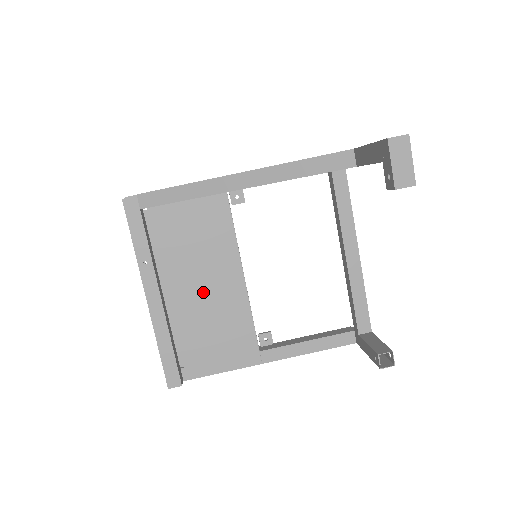
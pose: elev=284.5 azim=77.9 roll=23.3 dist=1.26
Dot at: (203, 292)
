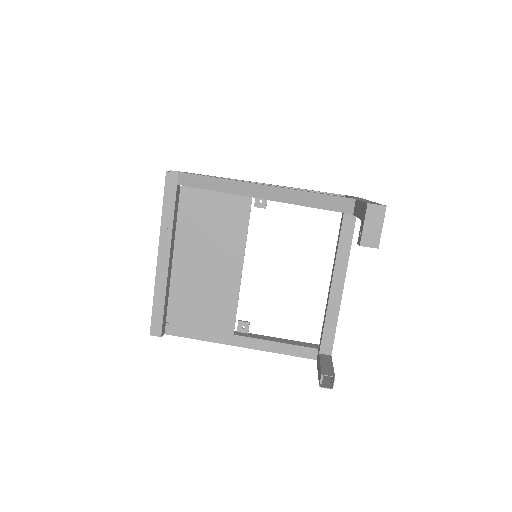
Dot at: (205, 269)
